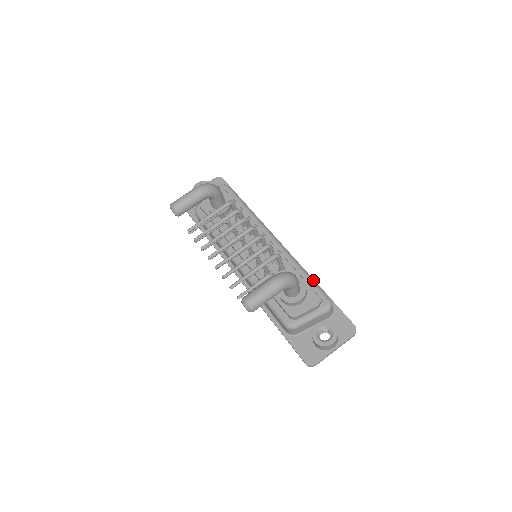
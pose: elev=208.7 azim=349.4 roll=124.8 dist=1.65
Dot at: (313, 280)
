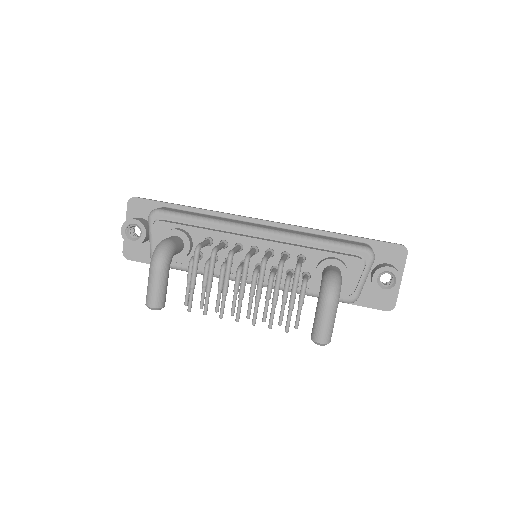
Dot at: (335, 242)
